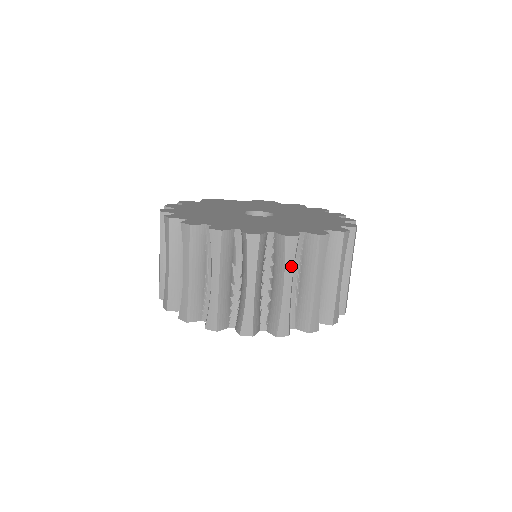
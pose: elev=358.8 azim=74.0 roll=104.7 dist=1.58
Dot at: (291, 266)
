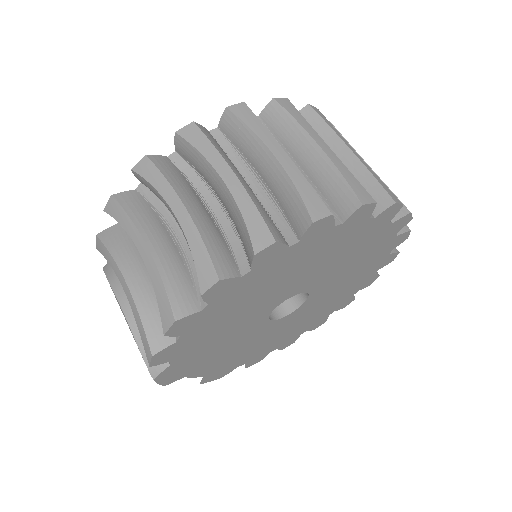
Dot at: occluded
